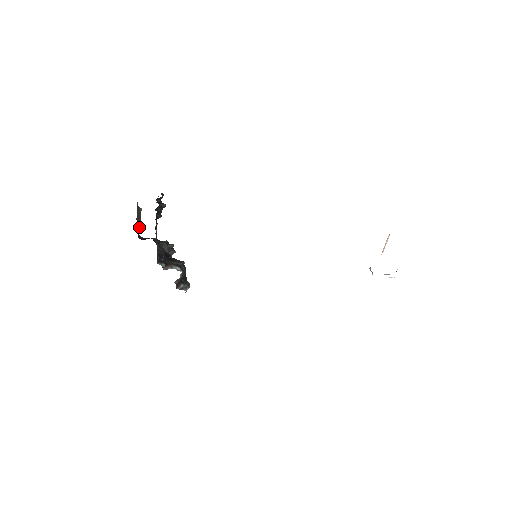
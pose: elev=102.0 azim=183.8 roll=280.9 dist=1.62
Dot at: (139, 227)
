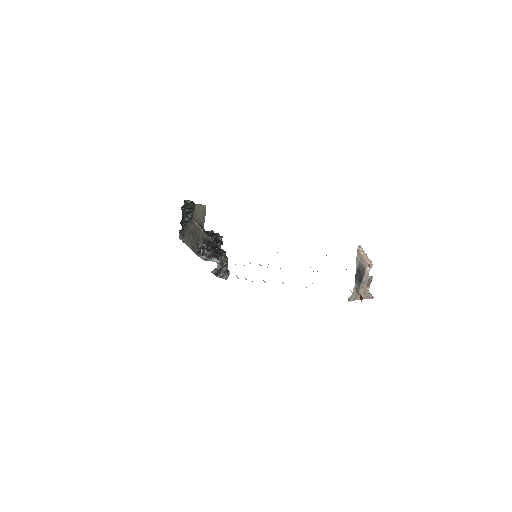
Dot at: (204, 221)
